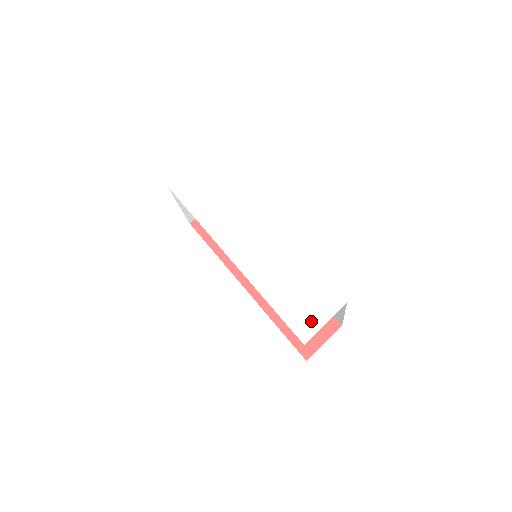
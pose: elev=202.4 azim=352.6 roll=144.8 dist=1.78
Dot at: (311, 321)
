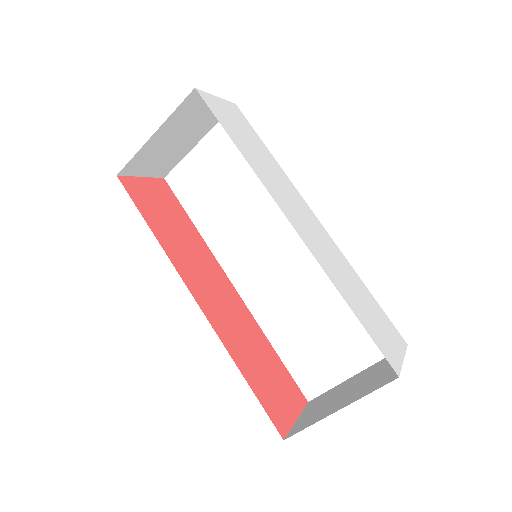
Dot at: (392, 349)
